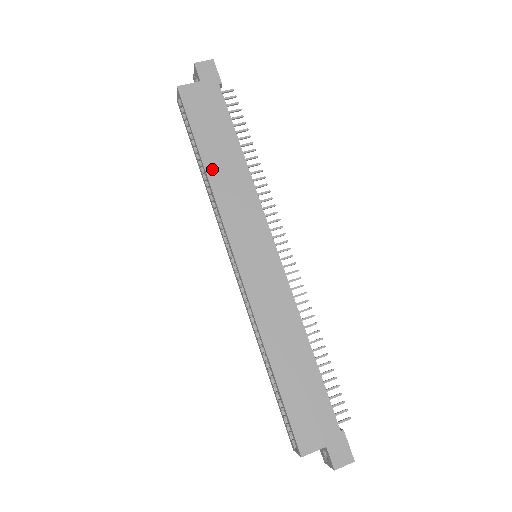
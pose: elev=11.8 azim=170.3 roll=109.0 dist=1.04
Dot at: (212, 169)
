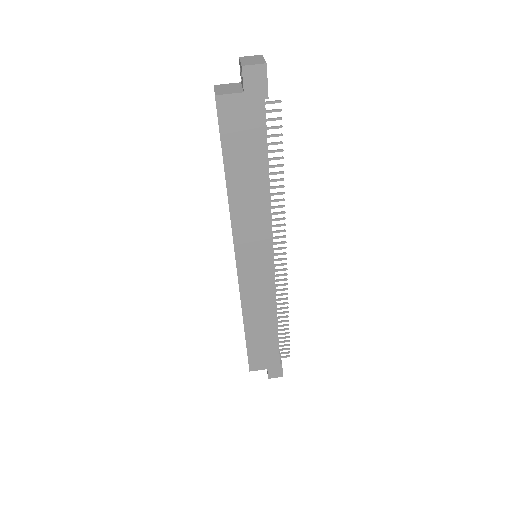
Dot at: (234, 191)
